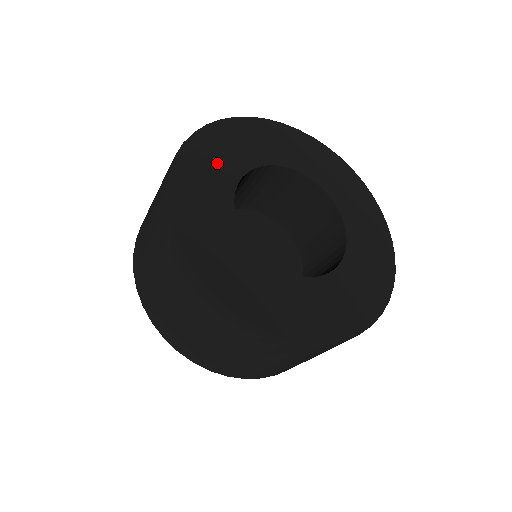
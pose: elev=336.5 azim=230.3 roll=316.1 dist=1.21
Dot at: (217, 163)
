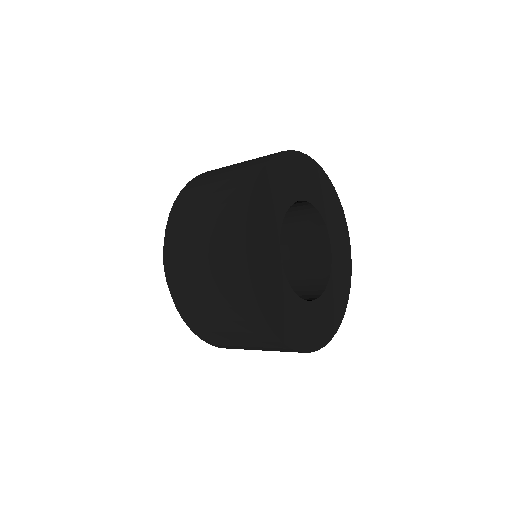
Dot at: (268, 262)
